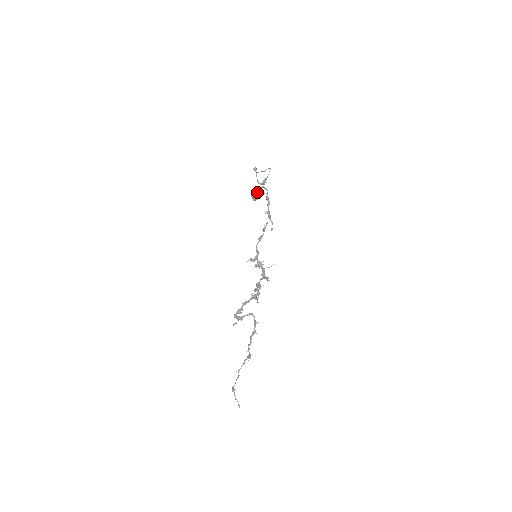
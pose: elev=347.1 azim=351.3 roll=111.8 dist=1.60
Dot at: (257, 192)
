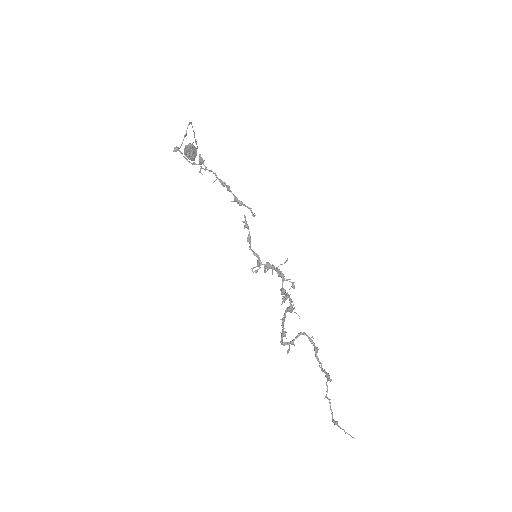
Dot at: (191, 150)
